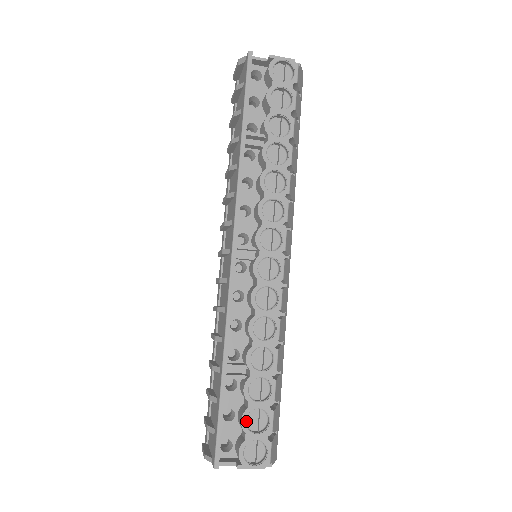
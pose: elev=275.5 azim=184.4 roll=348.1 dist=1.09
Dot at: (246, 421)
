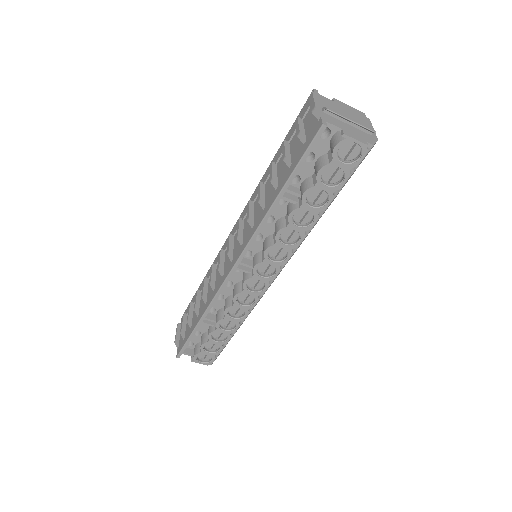
Dot at: (205, 345)
